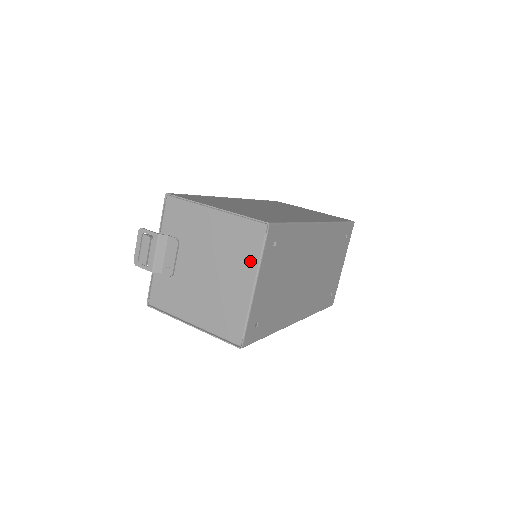
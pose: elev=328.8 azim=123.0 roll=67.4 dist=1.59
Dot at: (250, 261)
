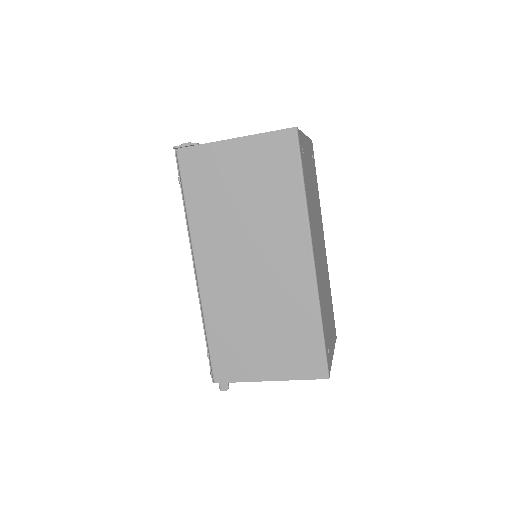
Dot at: occluded
